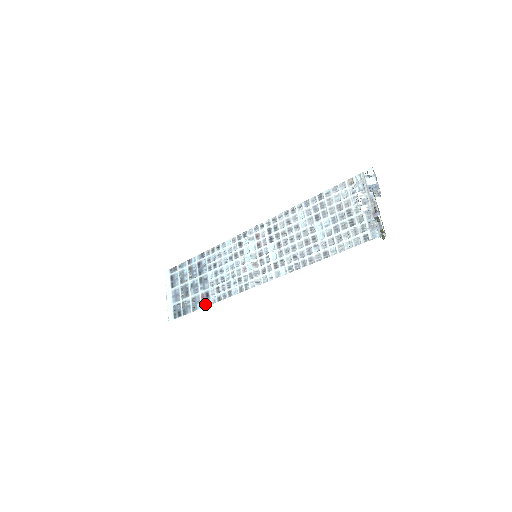
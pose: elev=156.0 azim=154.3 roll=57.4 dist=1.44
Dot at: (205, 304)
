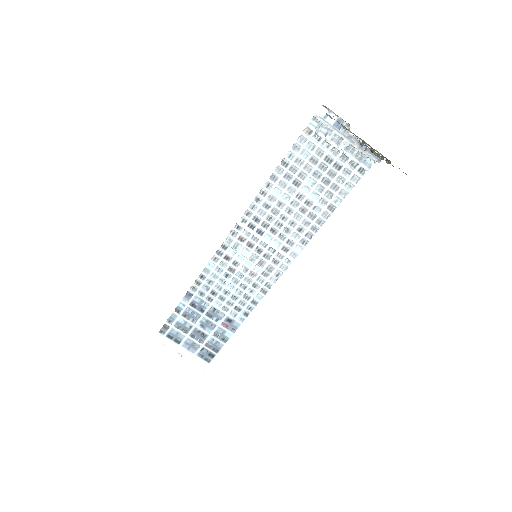
Dot at: (234, 329)
